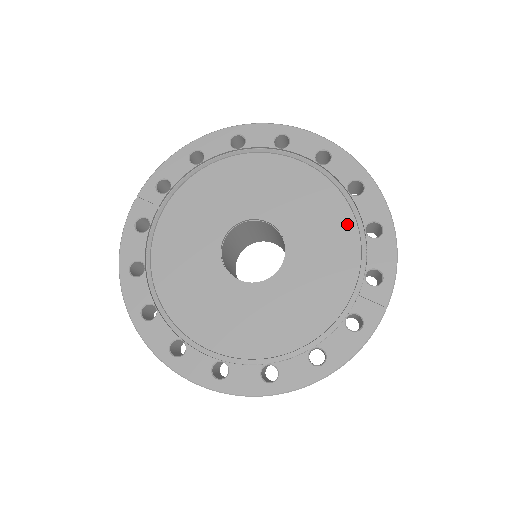
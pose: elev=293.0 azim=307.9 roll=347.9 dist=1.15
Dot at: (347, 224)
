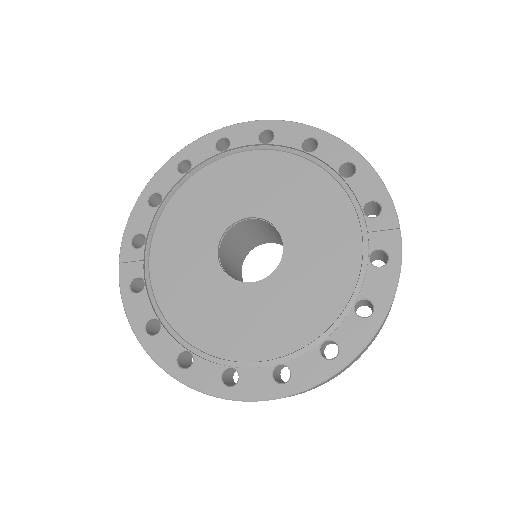
Dot at: (320, 179)
